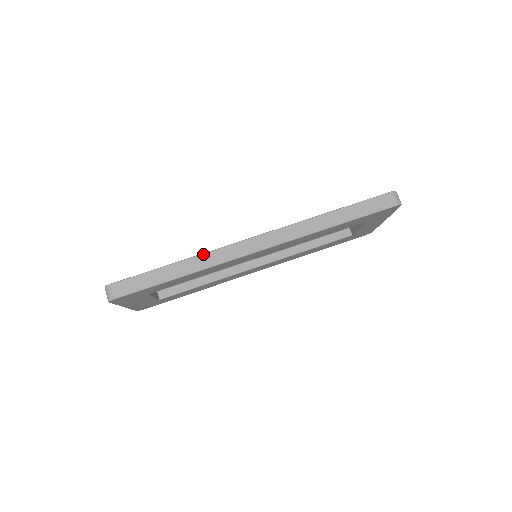
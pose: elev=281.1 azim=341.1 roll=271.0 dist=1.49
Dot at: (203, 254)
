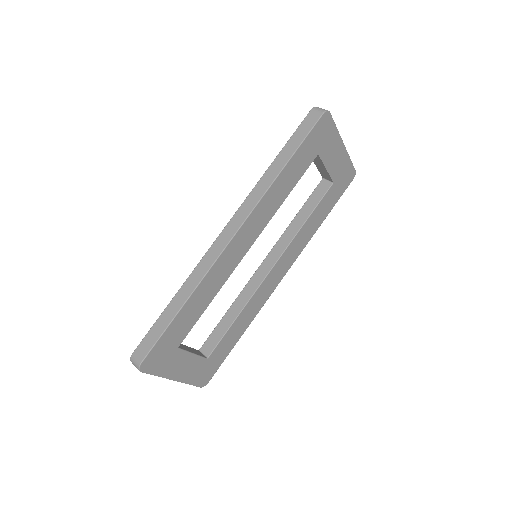
Dot at: (191, 273)
